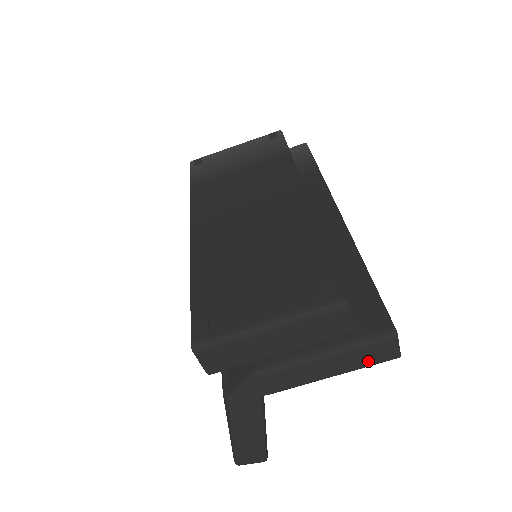
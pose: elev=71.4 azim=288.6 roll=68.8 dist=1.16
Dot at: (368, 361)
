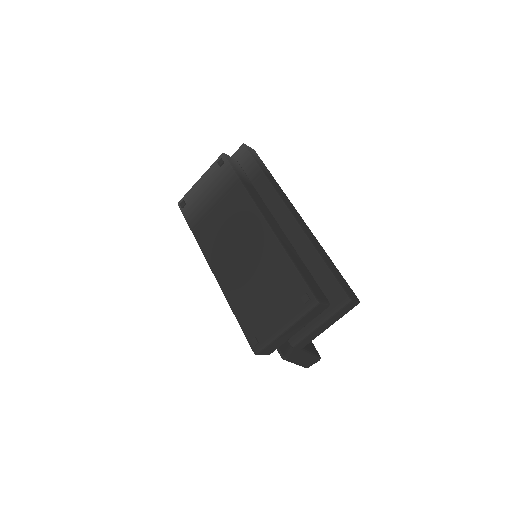
Dot at: (344, 314)
